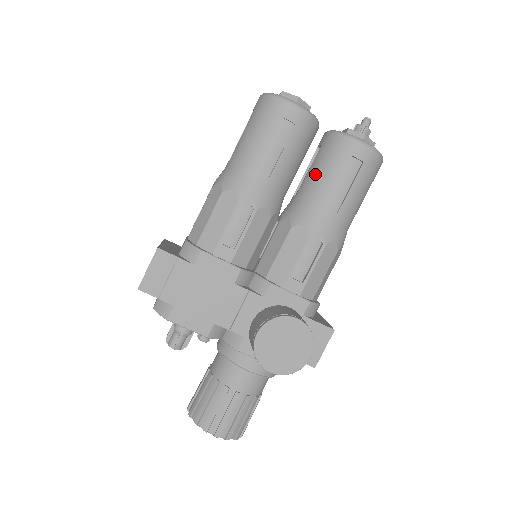
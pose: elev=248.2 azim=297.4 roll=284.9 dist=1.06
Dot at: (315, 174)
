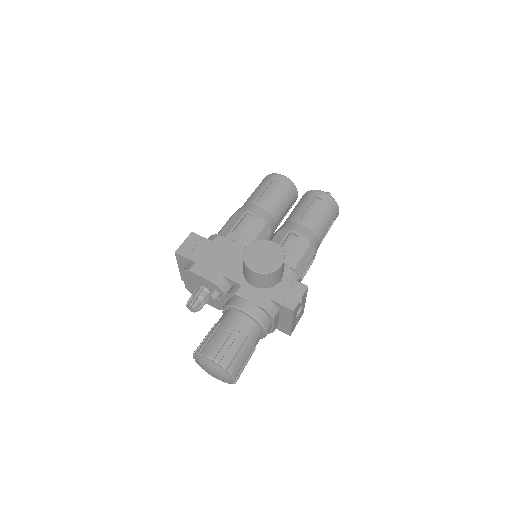
Dot at: (294, 209)
